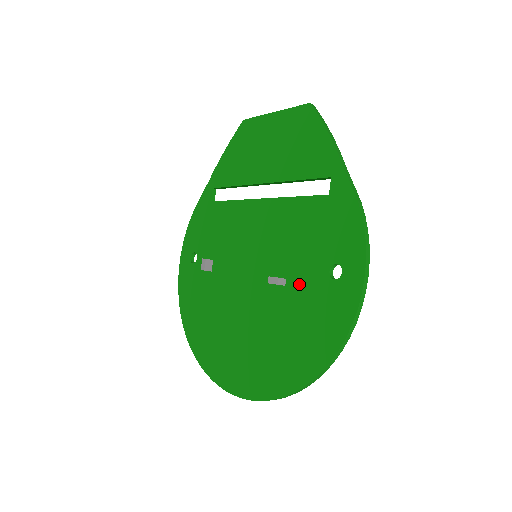
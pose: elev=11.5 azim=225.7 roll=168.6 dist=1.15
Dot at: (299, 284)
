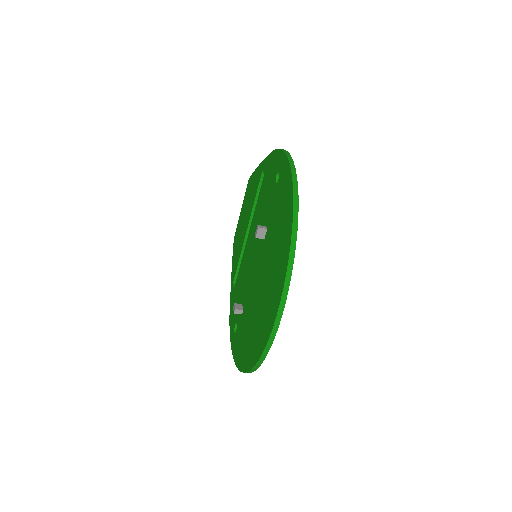
Dot at: (270, 214)
